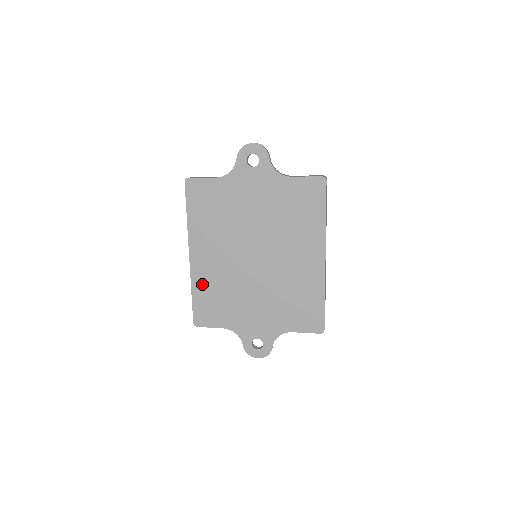
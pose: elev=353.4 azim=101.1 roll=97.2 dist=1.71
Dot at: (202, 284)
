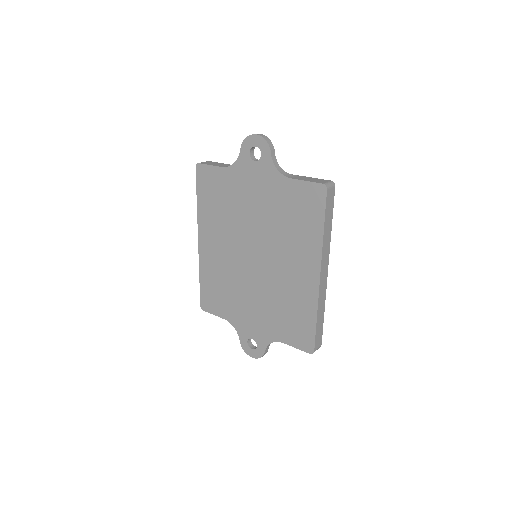
Dot at: (208, 271)
